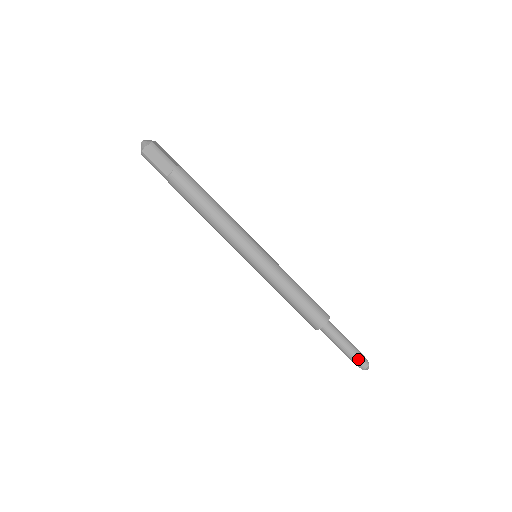
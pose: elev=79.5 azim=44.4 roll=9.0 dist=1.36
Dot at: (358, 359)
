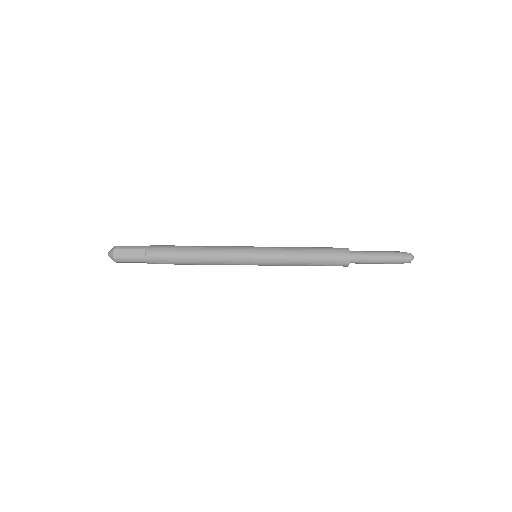
Dot at: occluded
